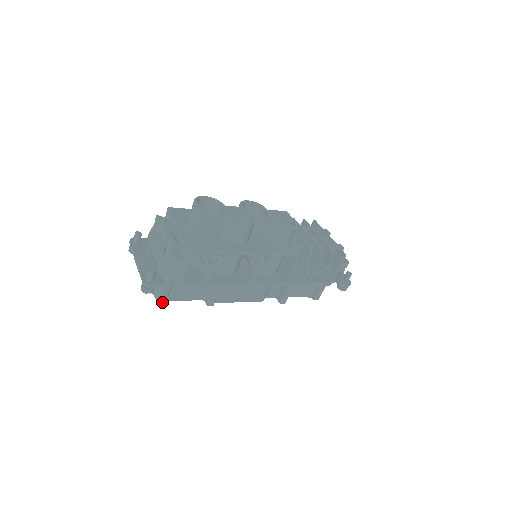
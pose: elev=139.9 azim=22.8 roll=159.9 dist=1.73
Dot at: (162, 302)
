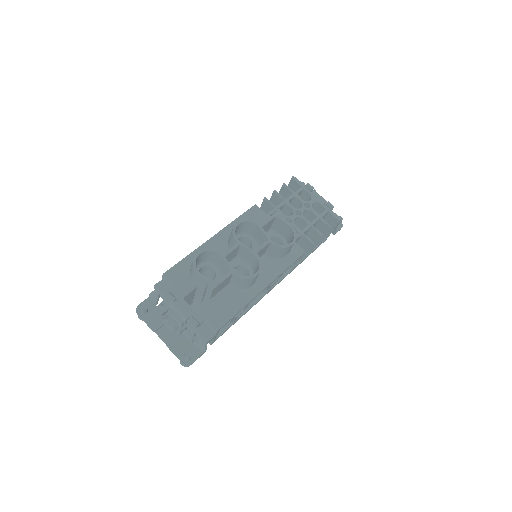
Dot at: occluded
